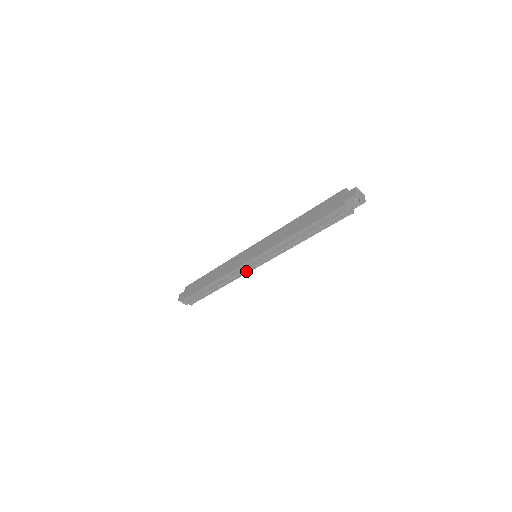
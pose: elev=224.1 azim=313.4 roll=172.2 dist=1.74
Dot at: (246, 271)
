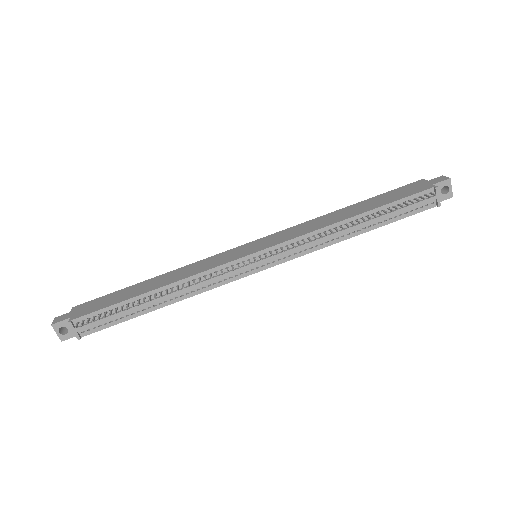
Dot at: (232, 277)
